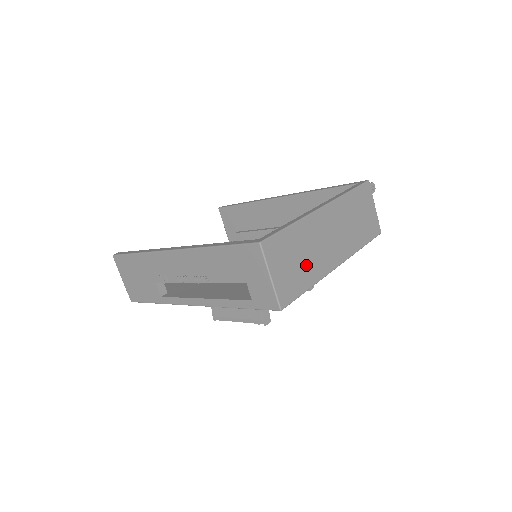
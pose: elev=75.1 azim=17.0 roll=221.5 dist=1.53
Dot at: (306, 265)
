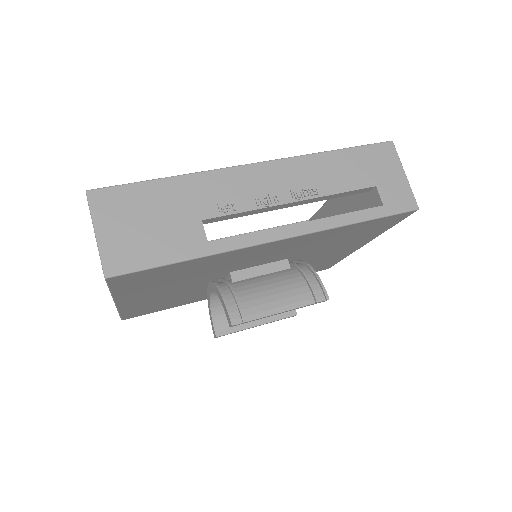
Dot at: occluded
